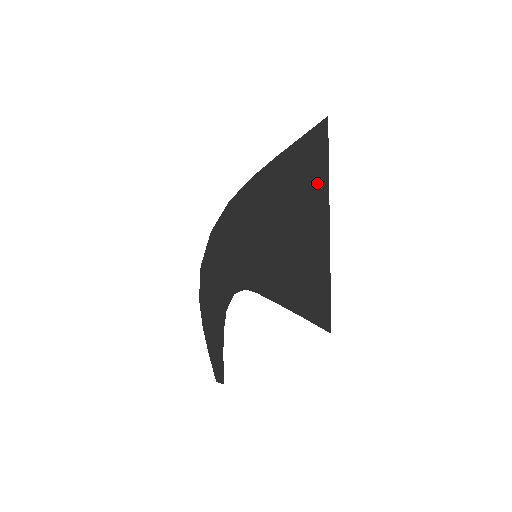
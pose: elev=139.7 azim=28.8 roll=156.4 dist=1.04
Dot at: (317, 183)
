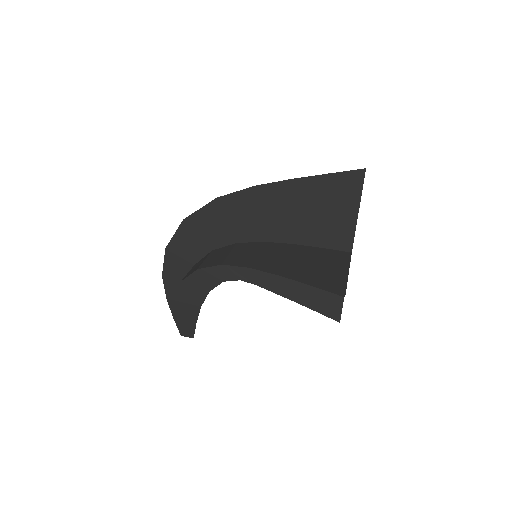
Dot at: (343, 219)
